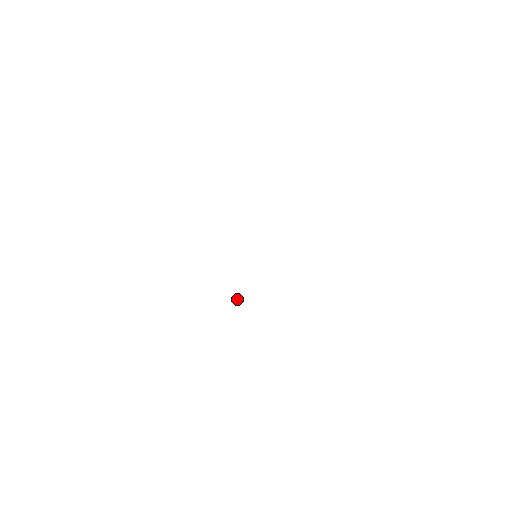
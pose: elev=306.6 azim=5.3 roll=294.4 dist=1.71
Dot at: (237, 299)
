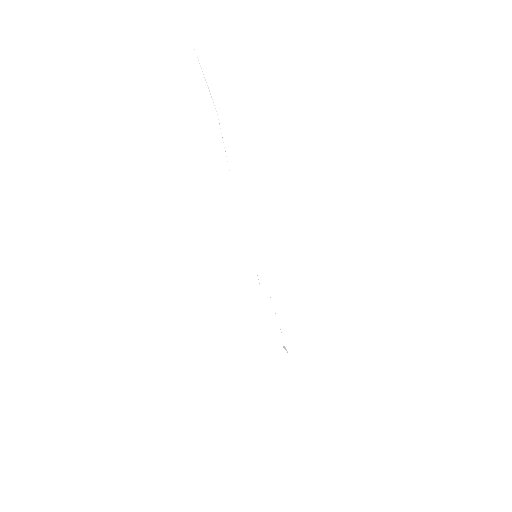
Dot at: occluded
